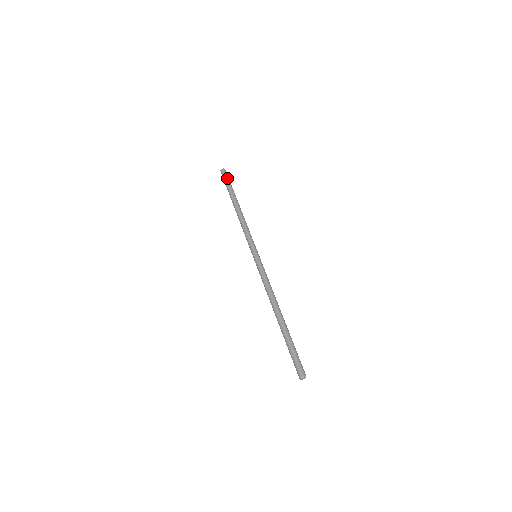
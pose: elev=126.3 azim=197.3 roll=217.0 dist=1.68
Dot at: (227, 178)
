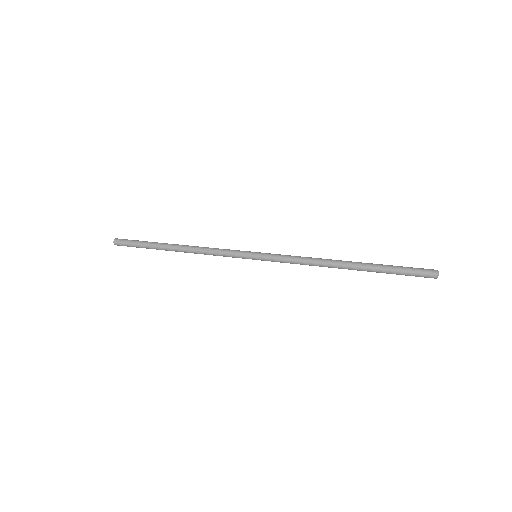
Dot at: (131, 240)
